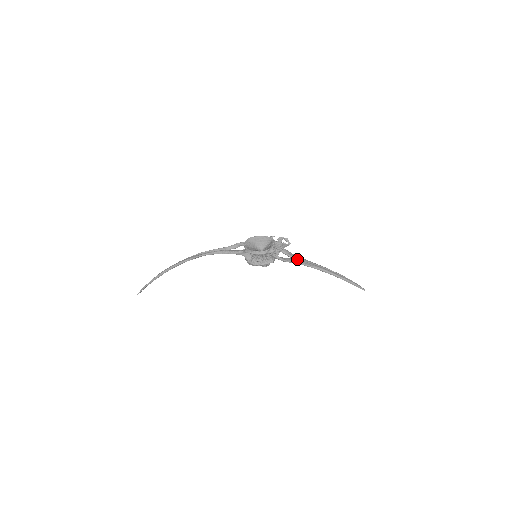
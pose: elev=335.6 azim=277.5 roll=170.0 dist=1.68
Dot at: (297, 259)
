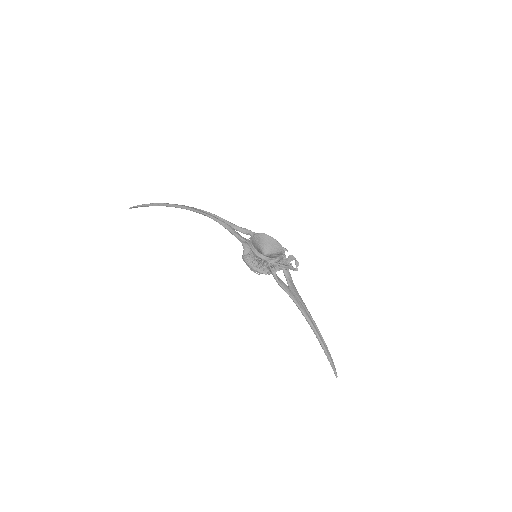
Dot at: (293, 291)
